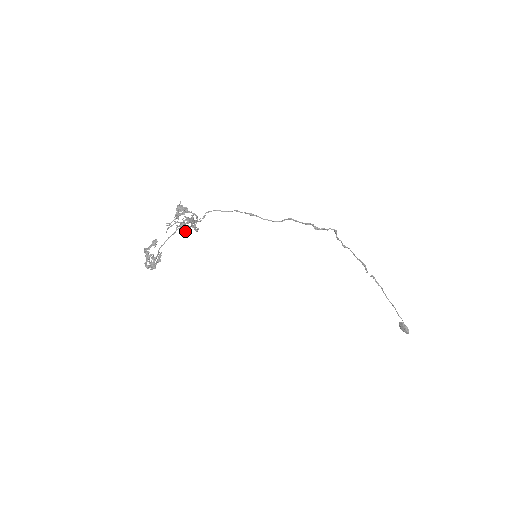
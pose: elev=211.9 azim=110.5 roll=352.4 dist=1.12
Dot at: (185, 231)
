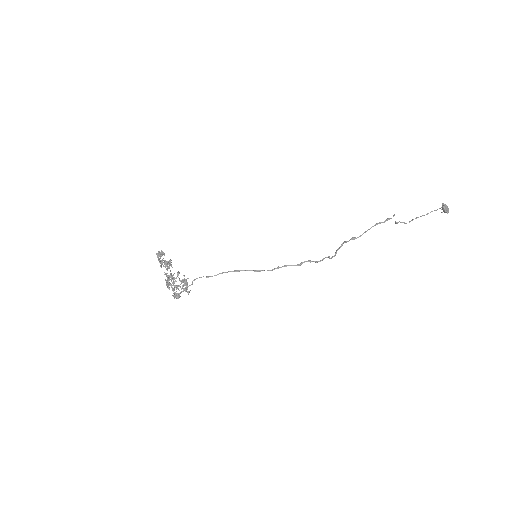
Dot at: (180, 287)
